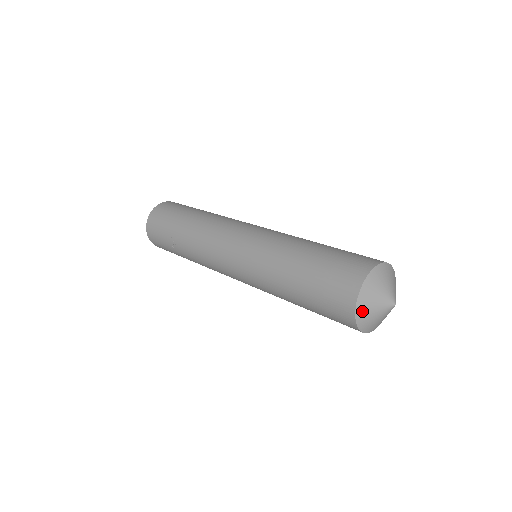
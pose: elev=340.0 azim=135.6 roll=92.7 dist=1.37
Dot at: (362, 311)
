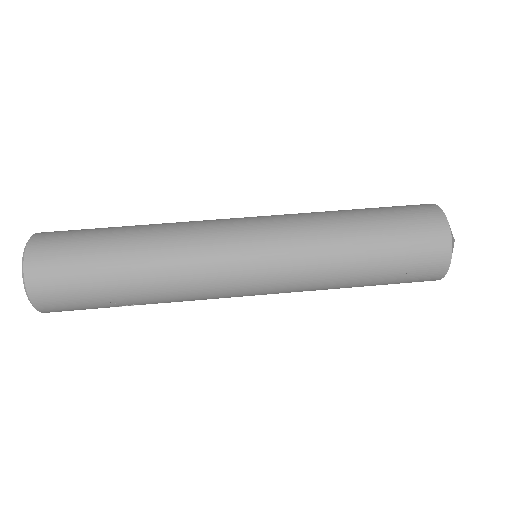
Dot at: occluded
